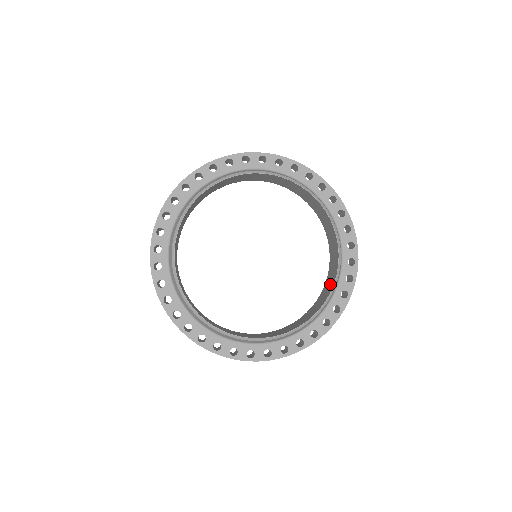
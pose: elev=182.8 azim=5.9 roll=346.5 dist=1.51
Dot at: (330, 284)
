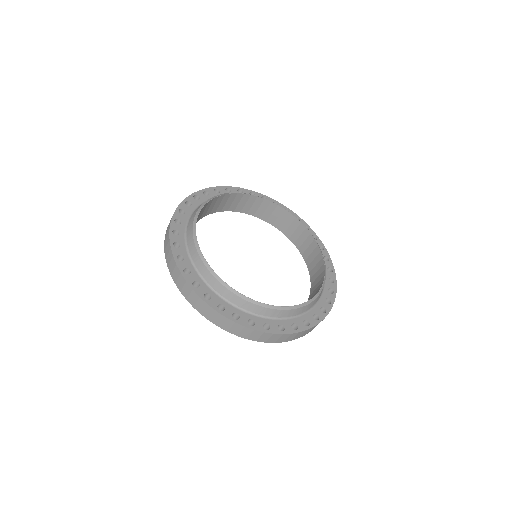
Dot at: (310, 245)
